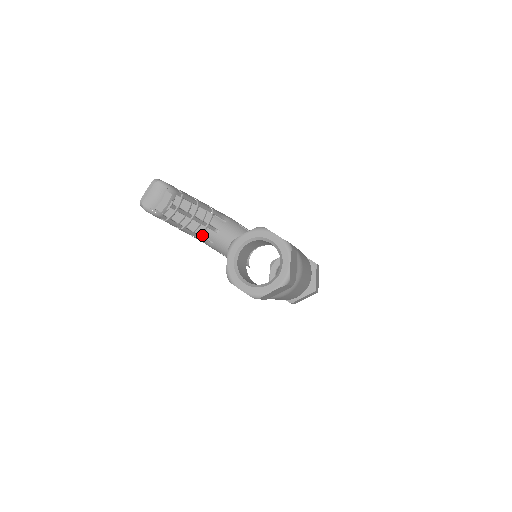
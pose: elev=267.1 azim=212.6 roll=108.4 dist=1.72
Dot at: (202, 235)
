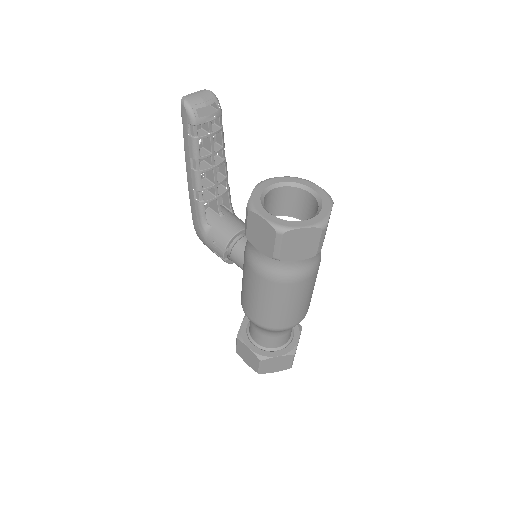
Dot at: occluded
